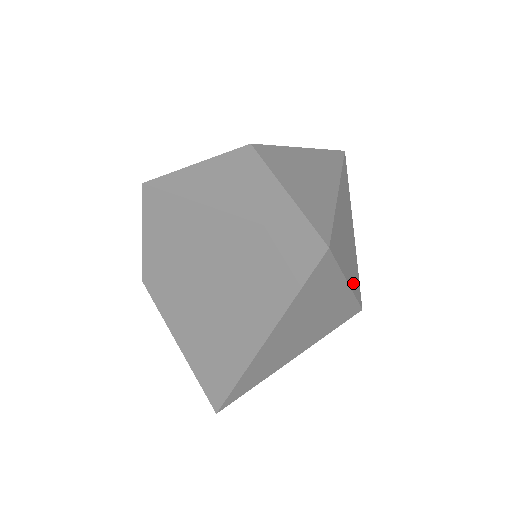
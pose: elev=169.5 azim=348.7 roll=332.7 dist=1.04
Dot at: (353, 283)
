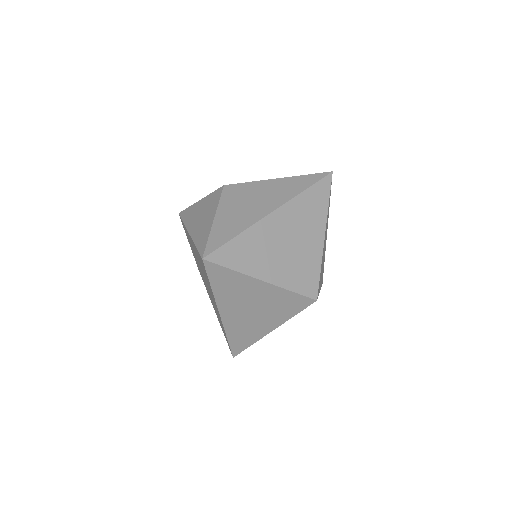
Dot at: (286, 280)
